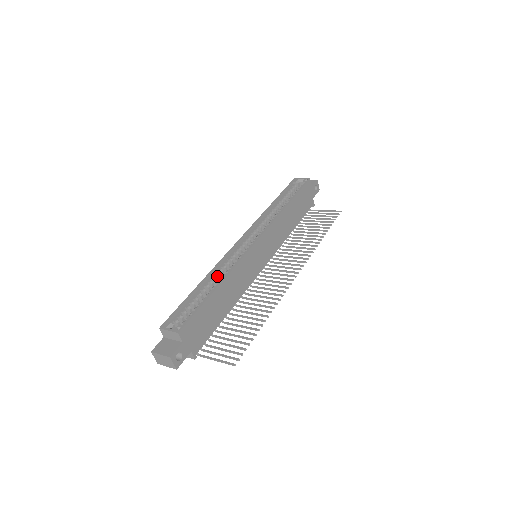
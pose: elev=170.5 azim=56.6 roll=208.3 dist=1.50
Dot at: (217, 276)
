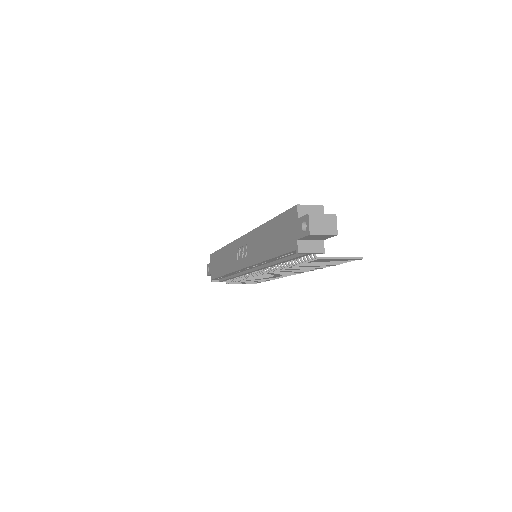
Dot at: occluded
